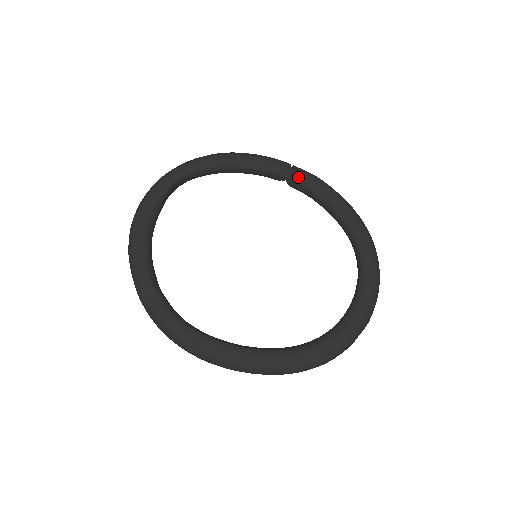
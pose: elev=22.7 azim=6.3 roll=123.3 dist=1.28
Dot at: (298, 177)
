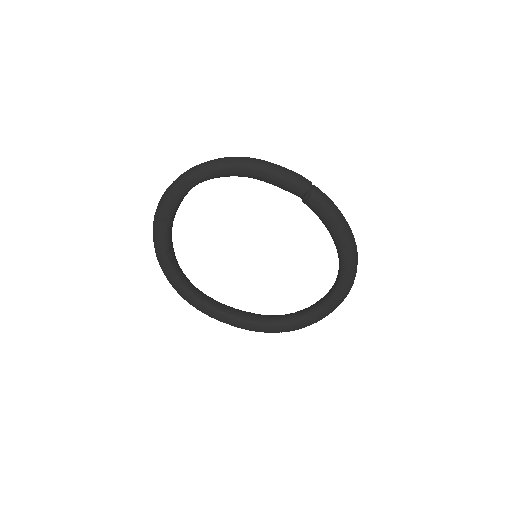
Dot at: (312, 205)
